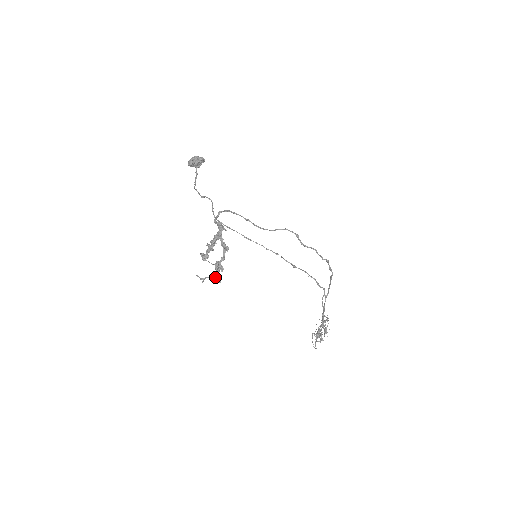
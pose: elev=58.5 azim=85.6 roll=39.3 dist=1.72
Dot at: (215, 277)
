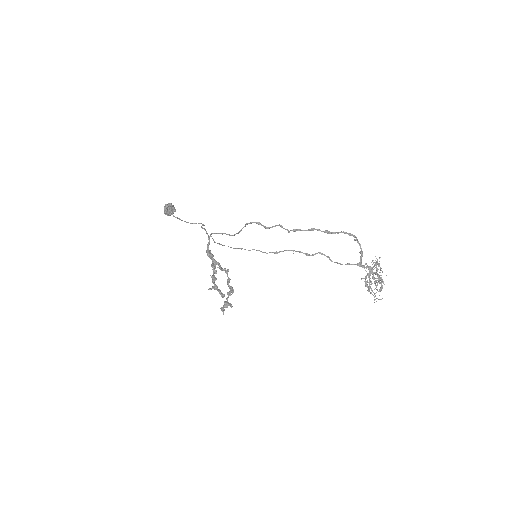
Dot at: (225, 306)
